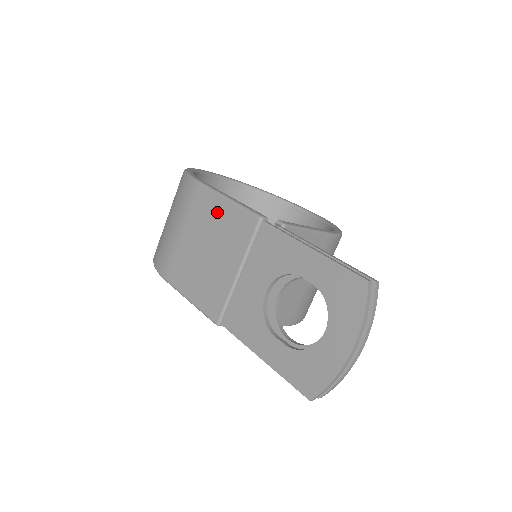
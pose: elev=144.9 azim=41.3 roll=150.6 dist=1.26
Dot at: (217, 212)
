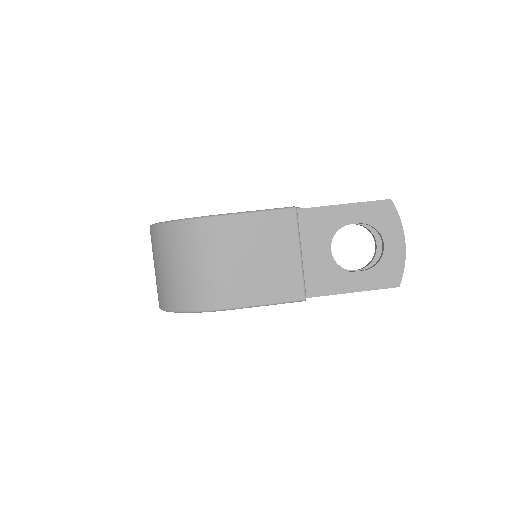
Dot at: (252, 226)
